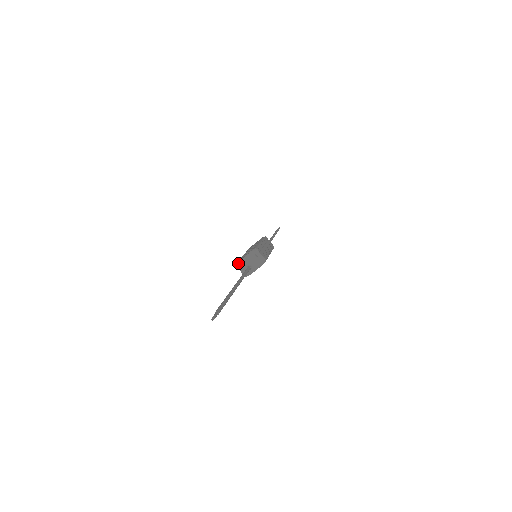
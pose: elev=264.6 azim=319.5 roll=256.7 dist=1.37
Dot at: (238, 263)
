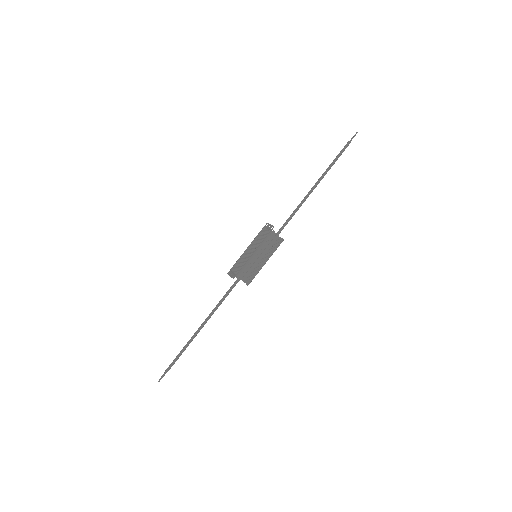
Dot at: (231, 271)
